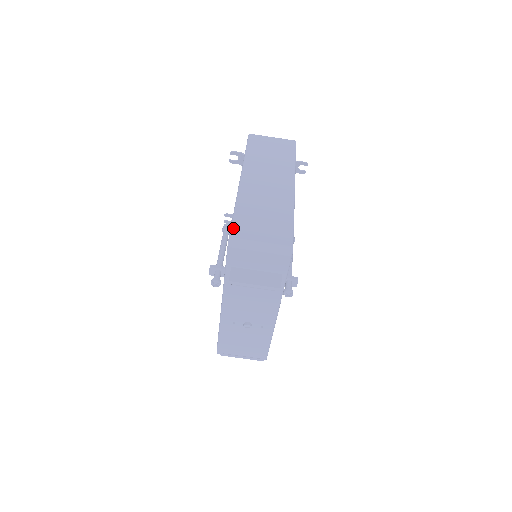
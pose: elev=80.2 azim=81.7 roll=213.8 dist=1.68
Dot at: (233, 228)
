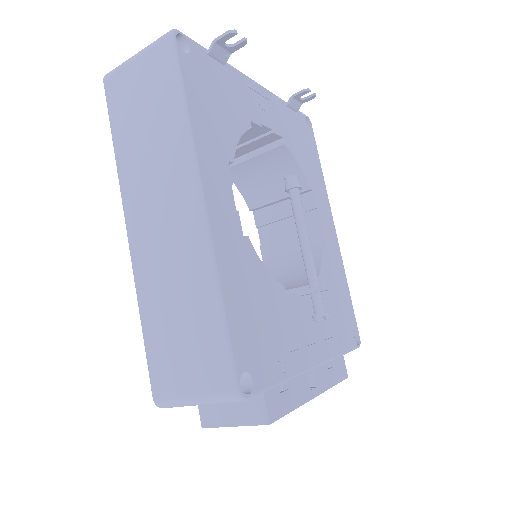
Dot at: (150, 375)
